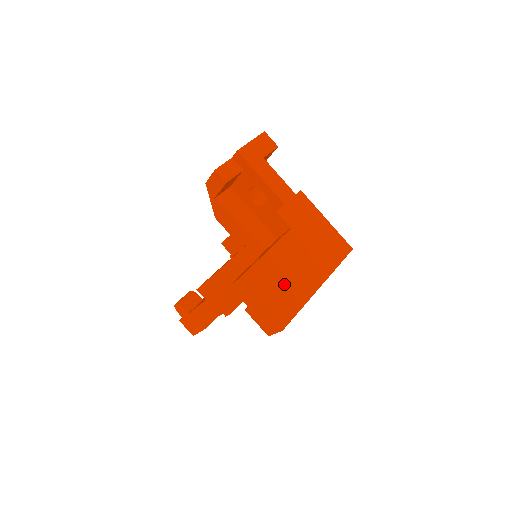
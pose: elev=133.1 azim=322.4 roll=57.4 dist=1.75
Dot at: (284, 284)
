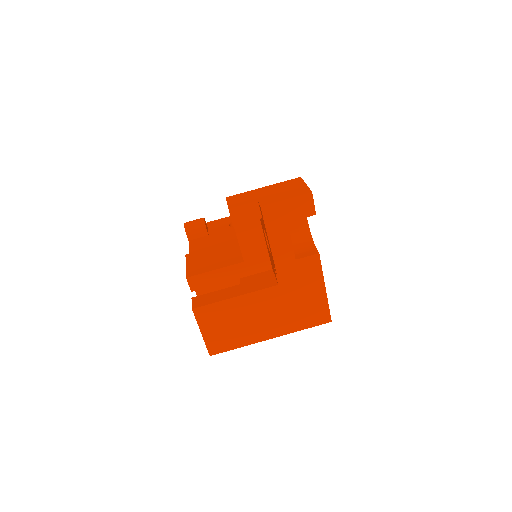
Dot at: (236, 326)
